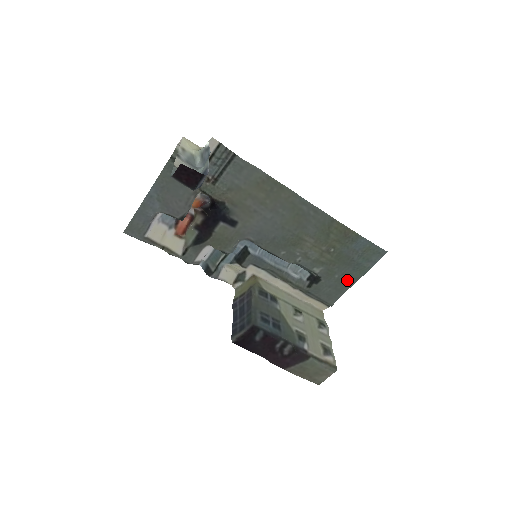
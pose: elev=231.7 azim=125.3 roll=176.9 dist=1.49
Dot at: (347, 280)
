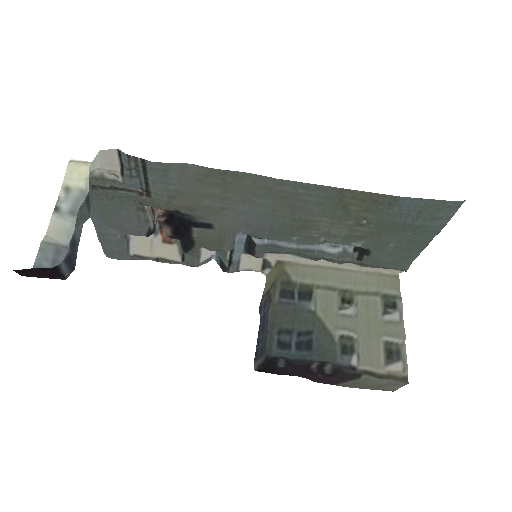
Dot at: (412, 245)
